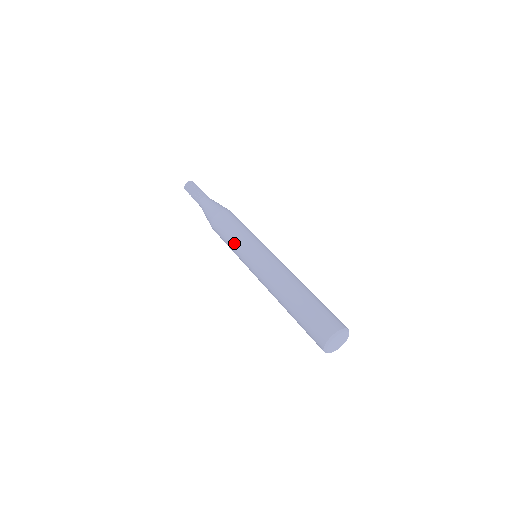
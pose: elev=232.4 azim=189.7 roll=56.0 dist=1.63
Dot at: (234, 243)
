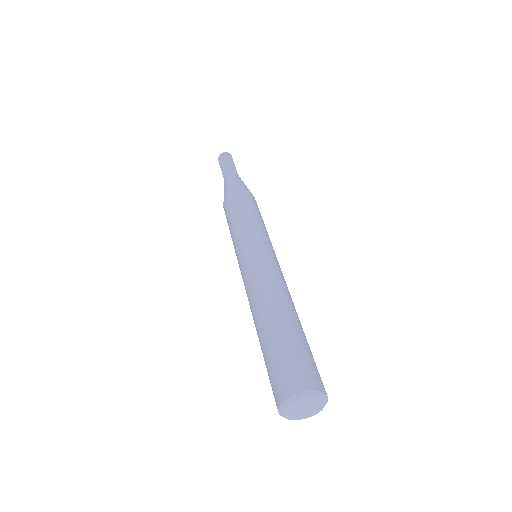
Dot at: (233, 235)
